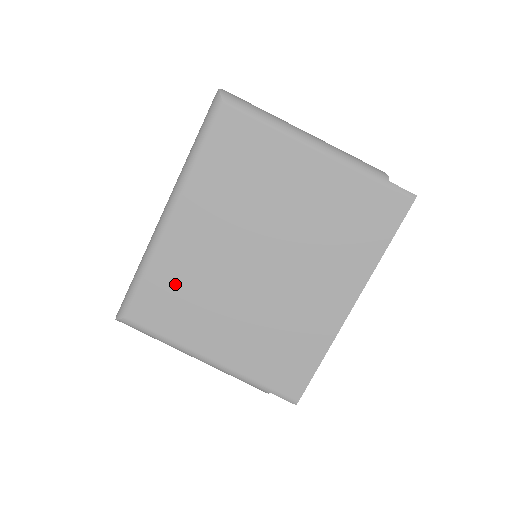
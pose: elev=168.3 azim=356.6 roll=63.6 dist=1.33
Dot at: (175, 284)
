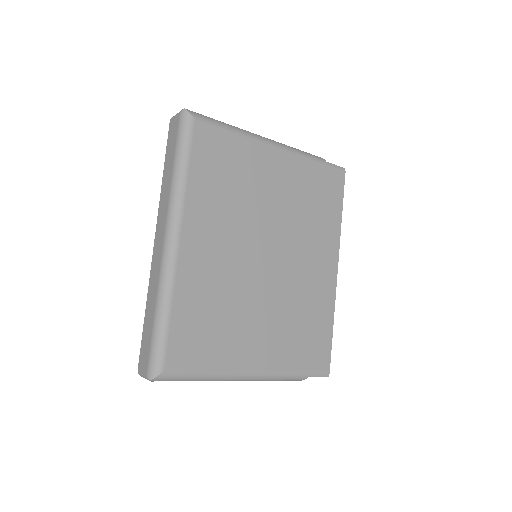
Dot at: (203, 310)
